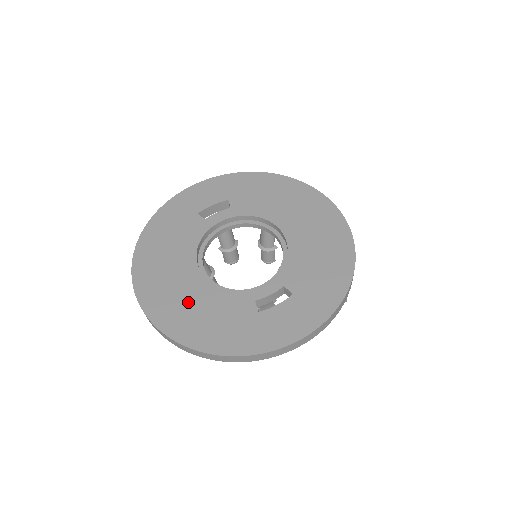
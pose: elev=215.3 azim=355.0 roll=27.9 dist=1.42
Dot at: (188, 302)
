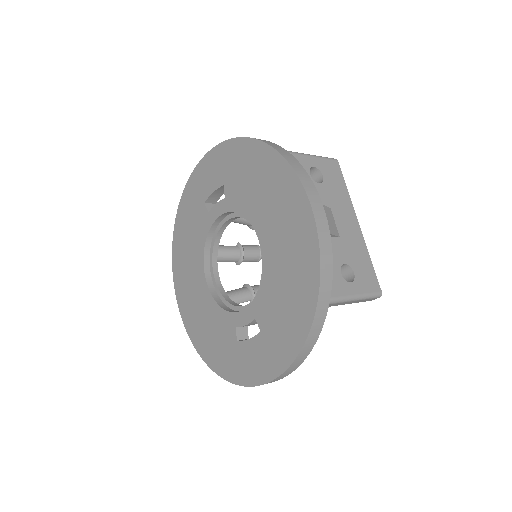
Dot at: (199, 311)
